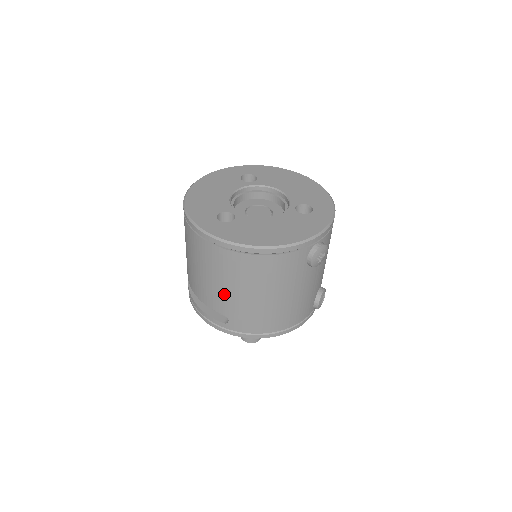
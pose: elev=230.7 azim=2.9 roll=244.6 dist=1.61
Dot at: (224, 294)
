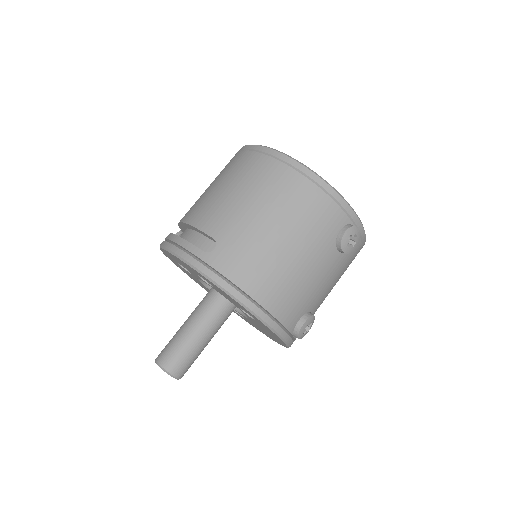
Dot at: (237, 211)
